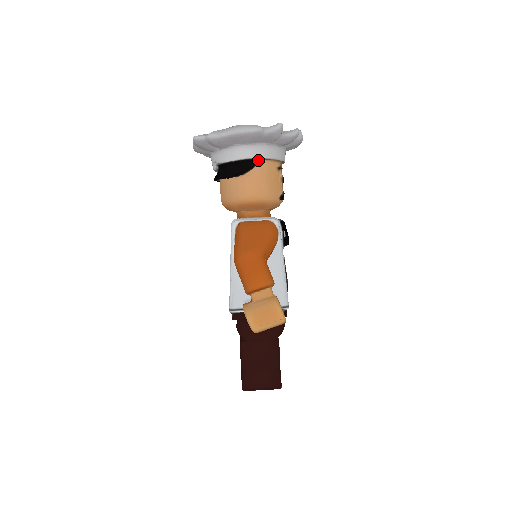
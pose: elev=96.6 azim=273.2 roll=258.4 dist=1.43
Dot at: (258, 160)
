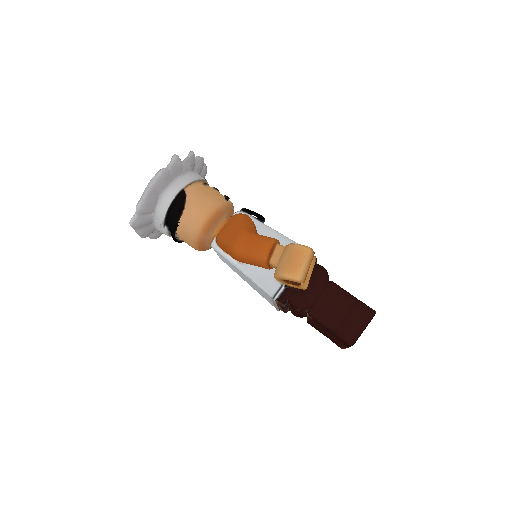
Dot at: (184, 190)
